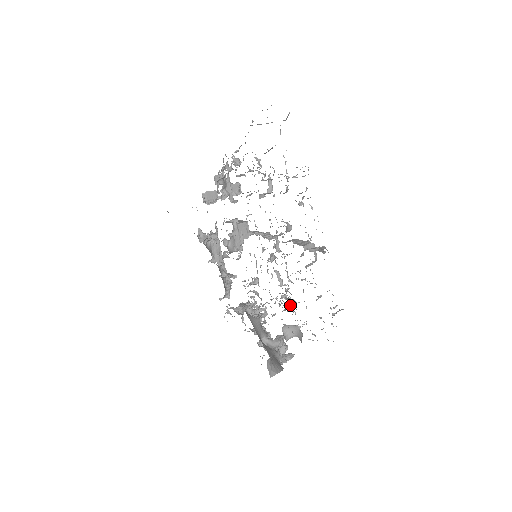
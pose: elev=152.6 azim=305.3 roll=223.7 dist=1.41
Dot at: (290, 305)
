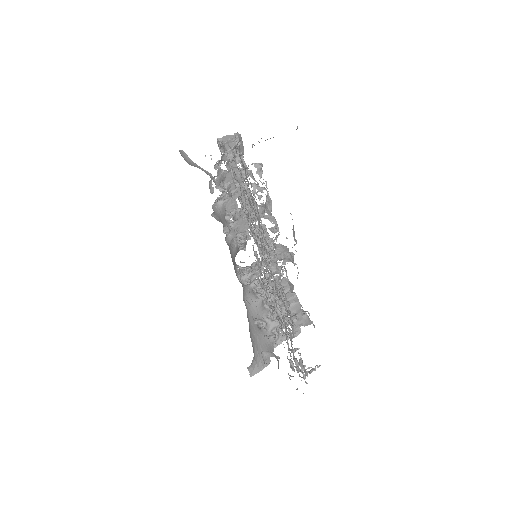
Dot at: occluded
